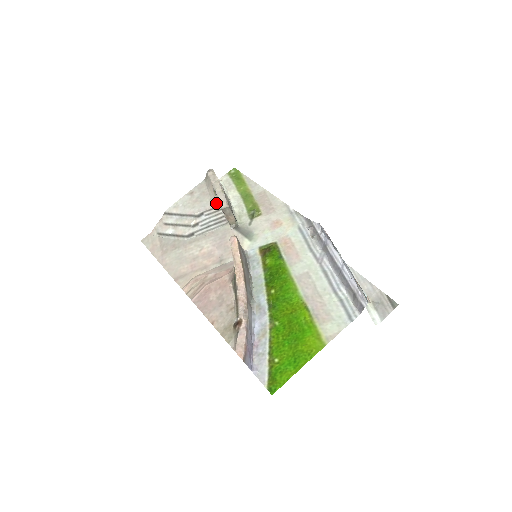
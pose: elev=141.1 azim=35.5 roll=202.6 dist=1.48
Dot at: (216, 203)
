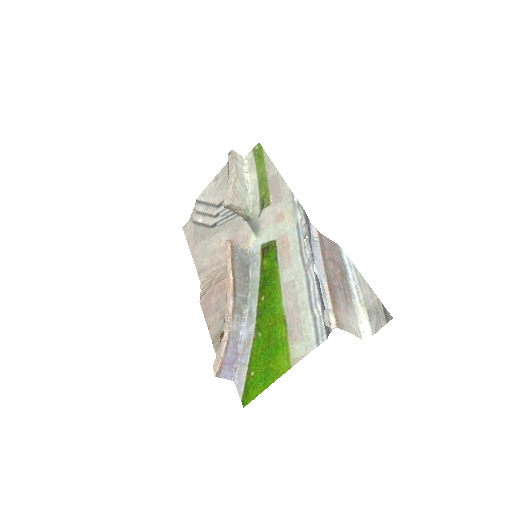
Dot at: occluded
